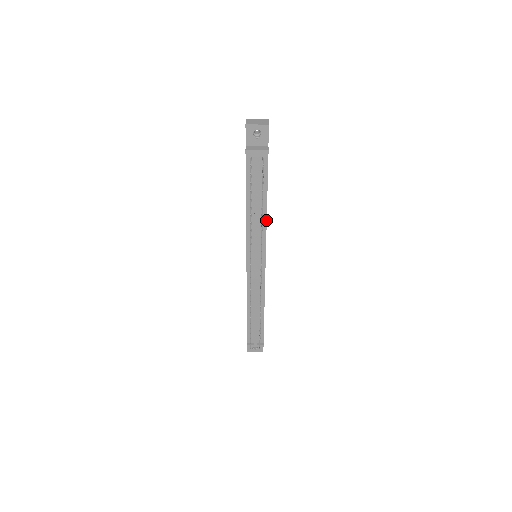
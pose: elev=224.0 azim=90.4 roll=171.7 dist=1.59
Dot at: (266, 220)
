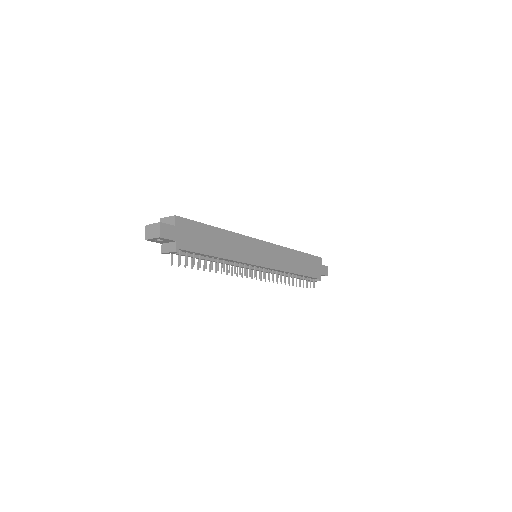
Dot at: (230, 260)
